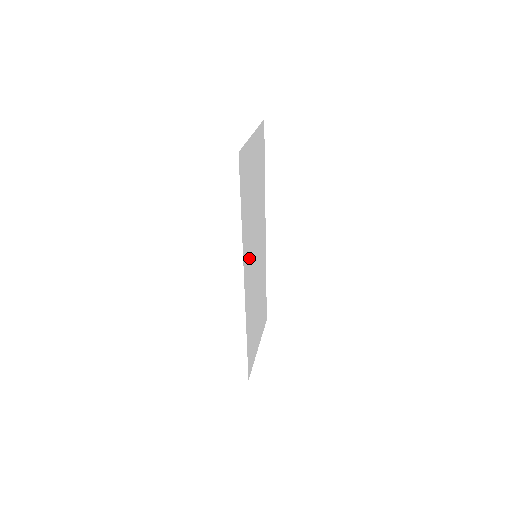
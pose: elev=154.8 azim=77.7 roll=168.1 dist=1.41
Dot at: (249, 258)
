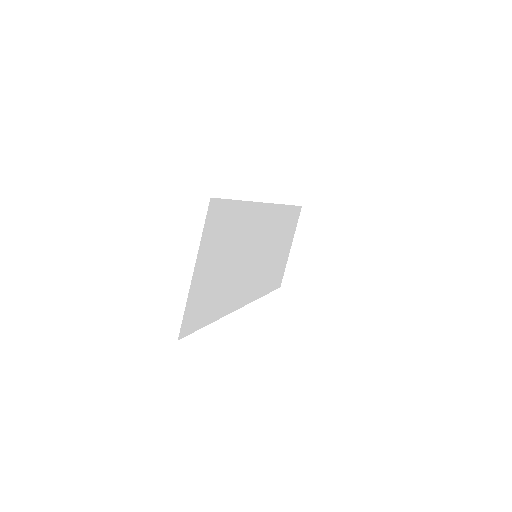
Dot at: (243, 286)
